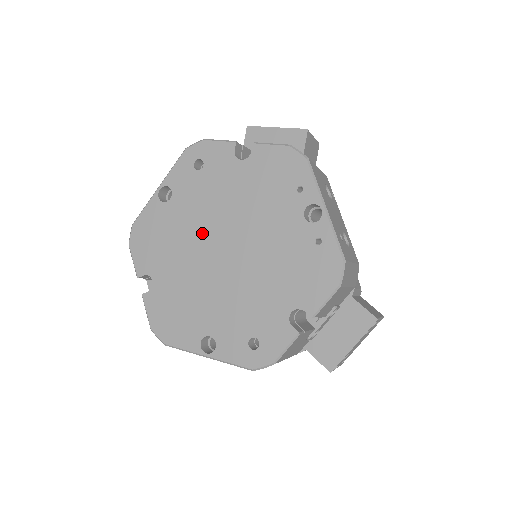
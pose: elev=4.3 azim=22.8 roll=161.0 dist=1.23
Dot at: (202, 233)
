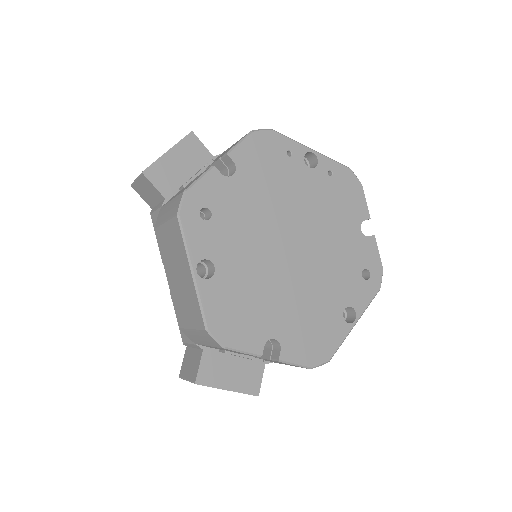
Dot at: (267, 257)
